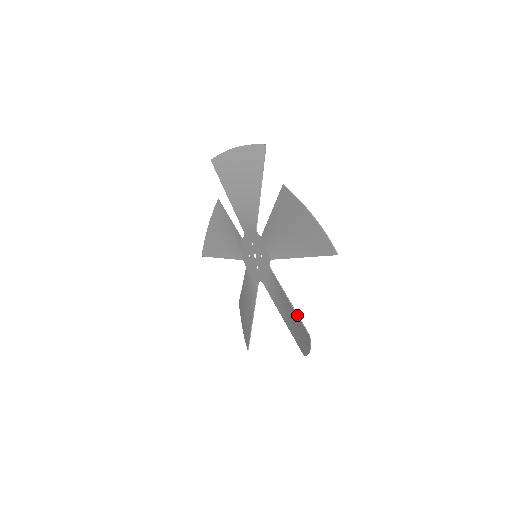
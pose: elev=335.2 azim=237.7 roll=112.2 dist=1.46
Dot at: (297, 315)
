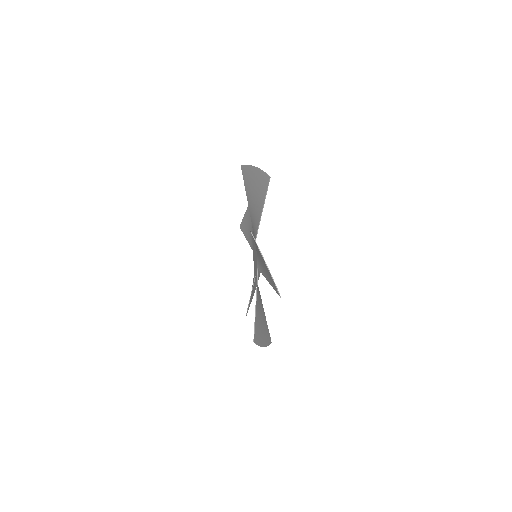
Dot at: (254, 322)
